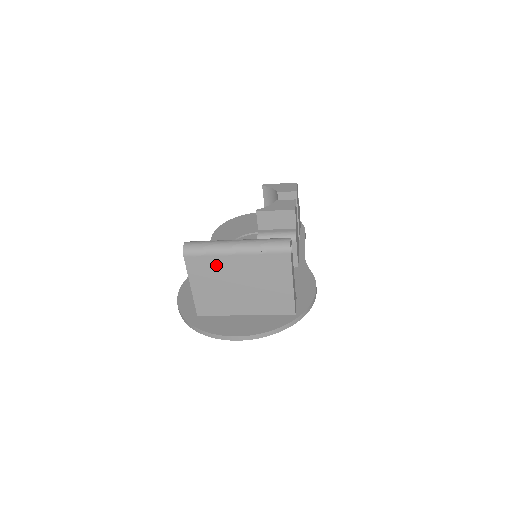
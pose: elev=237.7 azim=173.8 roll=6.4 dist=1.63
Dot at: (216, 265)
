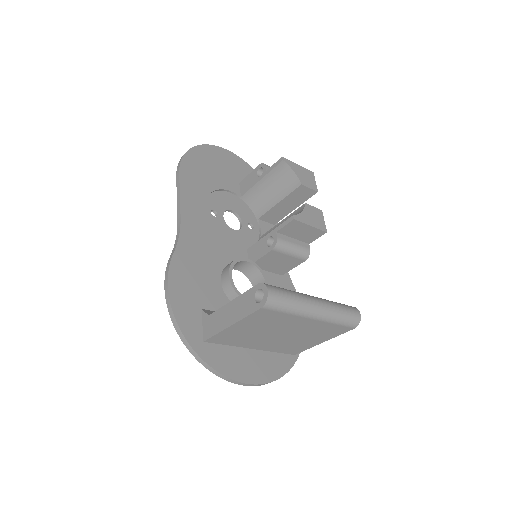
Dot at: (282, 320)
